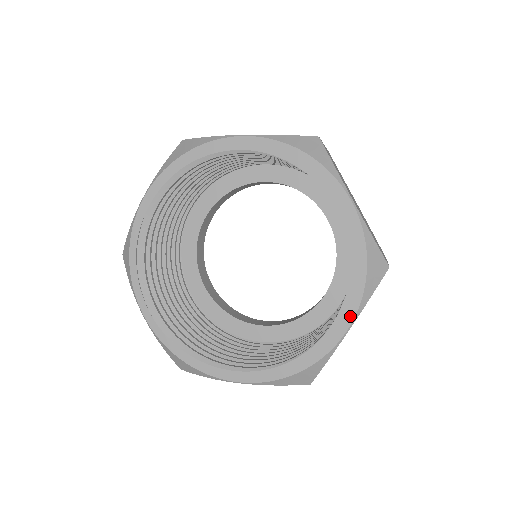
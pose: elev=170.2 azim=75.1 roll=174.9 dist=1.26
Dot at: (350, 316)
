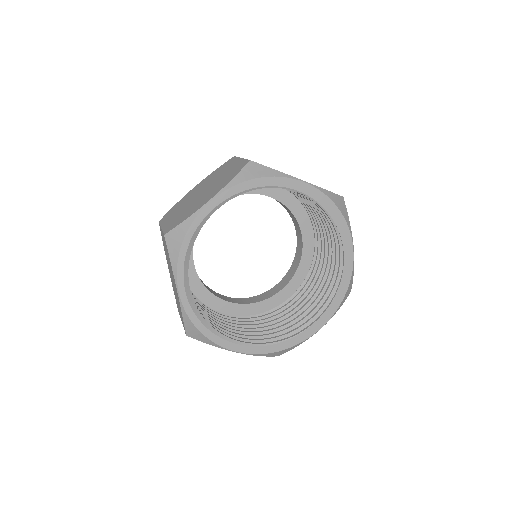
Dot at: (326, 320)
